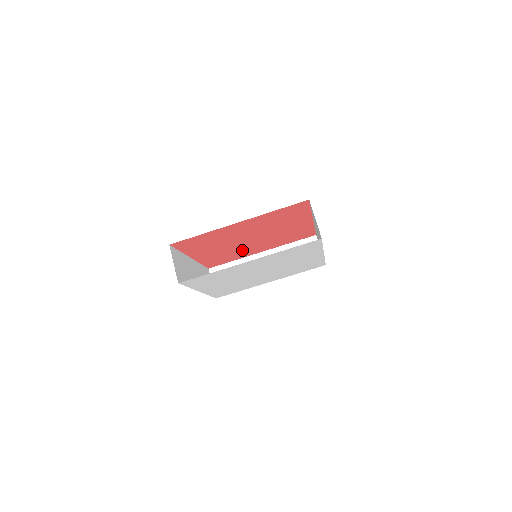
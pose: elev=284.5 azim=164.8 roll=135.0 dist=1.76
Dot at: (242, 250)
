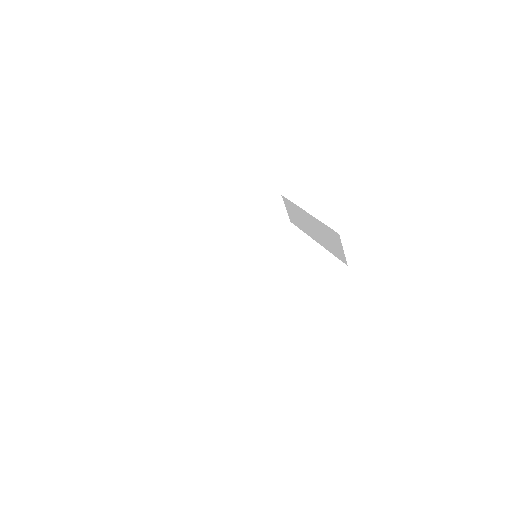
Dot at: occluded
